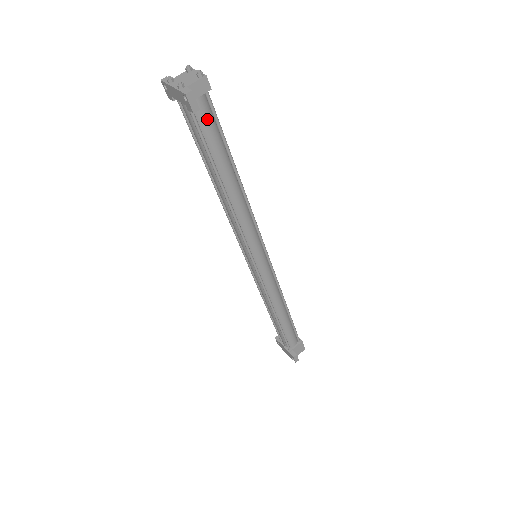
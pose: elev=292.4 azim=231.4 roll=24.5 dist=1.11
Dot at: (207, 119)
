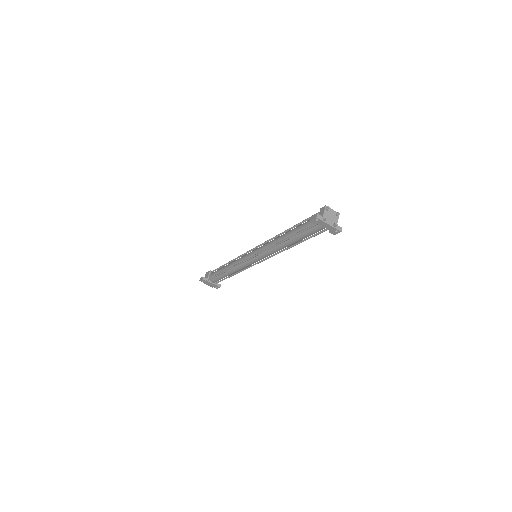
Dot at: occluded
